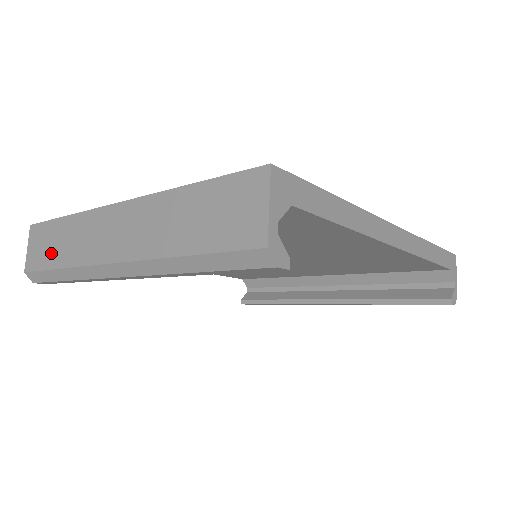
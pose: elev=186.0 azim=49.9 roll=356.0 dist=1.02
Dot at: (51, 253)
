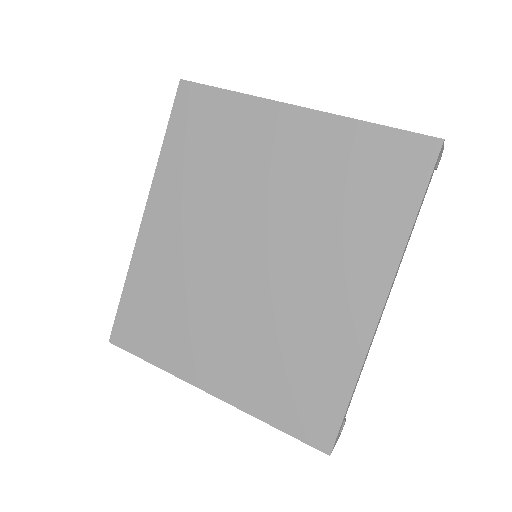
Dot at: occluded
